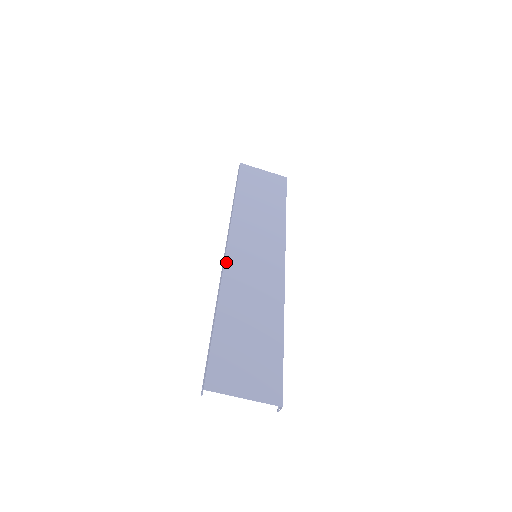
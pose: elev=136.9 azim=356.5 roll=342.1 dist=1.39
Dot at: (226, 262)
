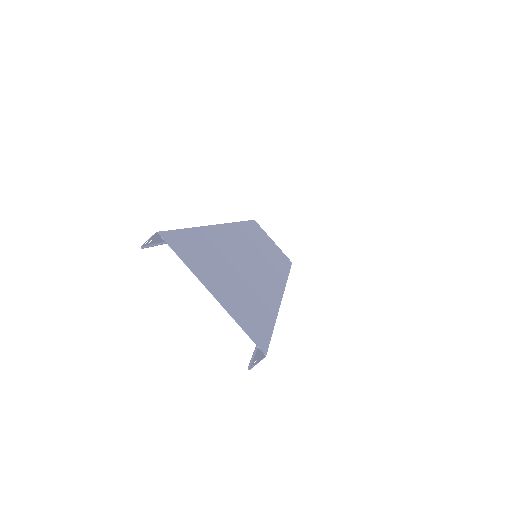
Dot at: (225, 225)
